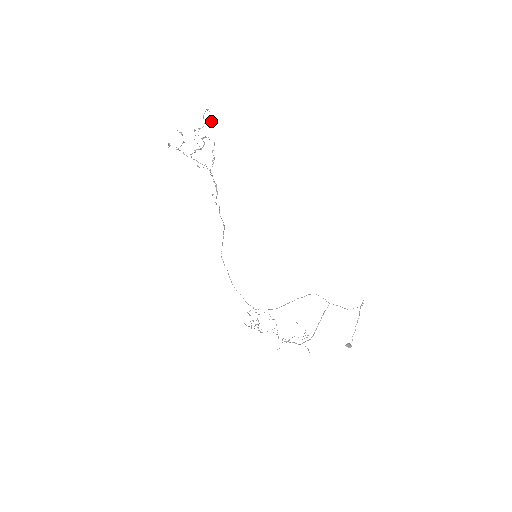
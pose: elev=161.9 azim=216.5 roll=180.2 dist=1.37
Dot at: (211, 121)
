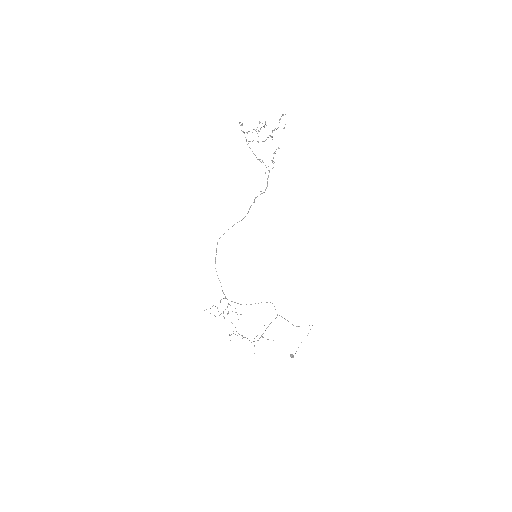
Dot at: (284, 127)
